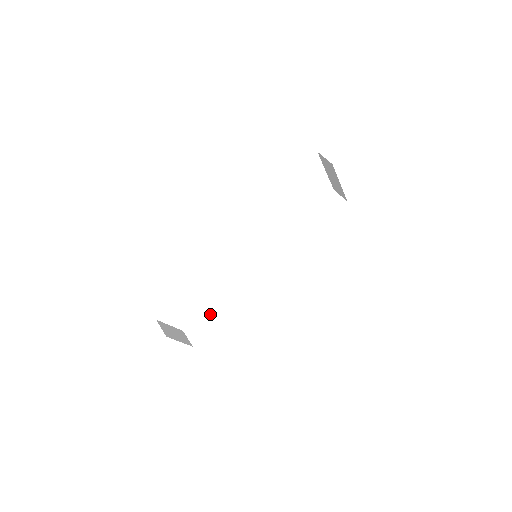
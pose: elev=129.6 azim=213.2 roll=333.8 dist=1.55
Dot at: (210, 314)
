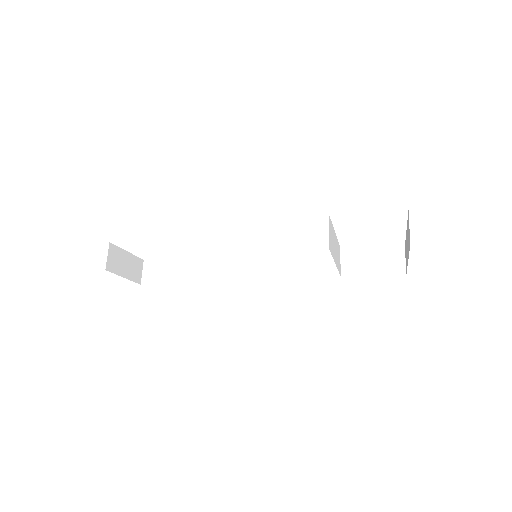
Dot at: (179, 265)
